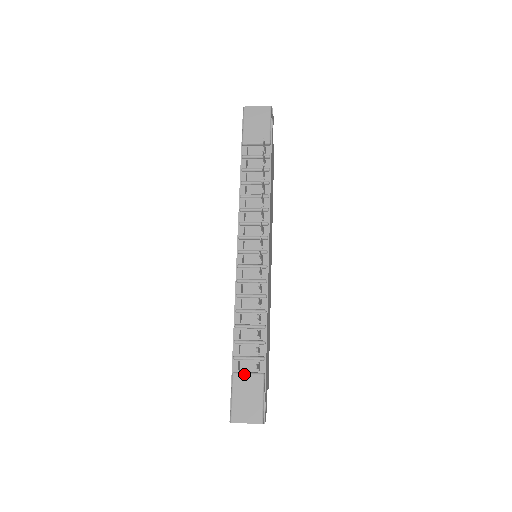
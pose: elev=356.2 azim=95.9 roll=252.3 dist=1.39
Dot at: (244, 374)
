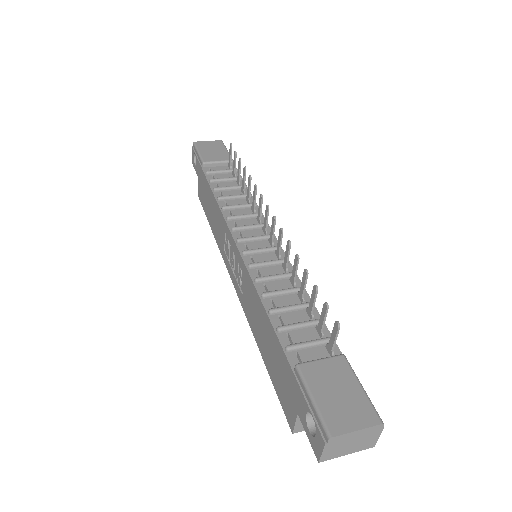
Dot at: (315, 361)
